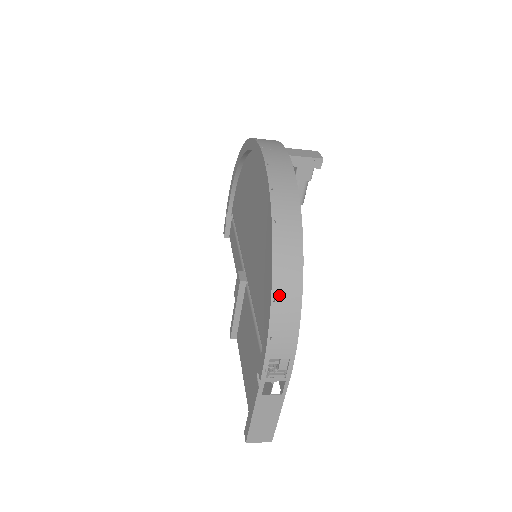
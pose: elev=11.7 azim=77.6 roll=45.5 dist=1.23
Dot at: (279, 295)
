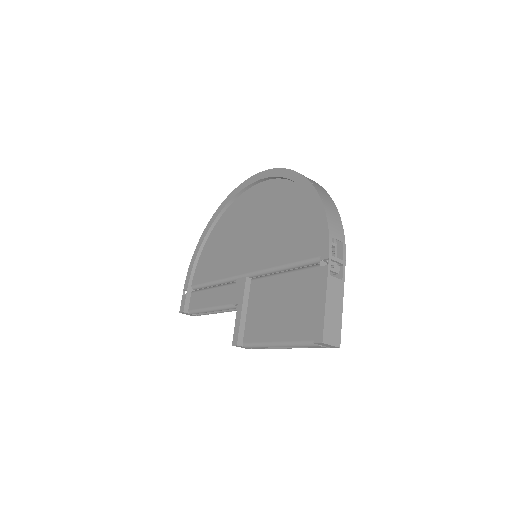
Dot at: (324, 198)
